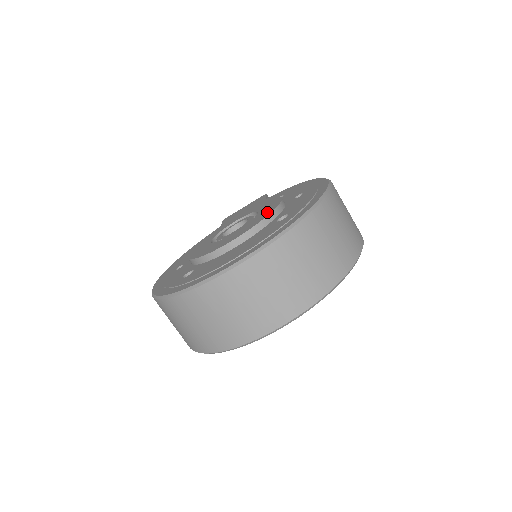
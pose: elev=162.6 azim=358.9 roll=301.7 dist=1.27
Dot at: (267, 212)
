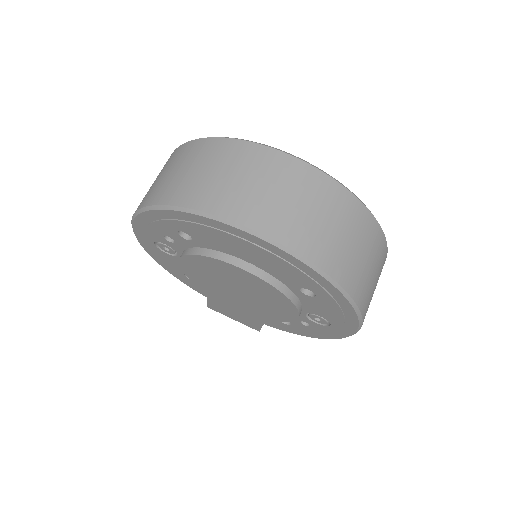
Dot at: occluded
